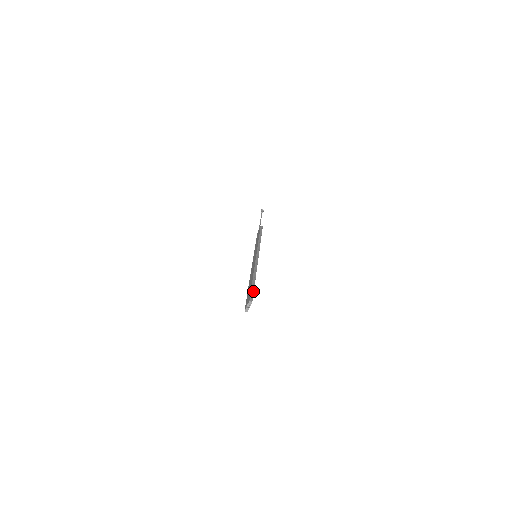
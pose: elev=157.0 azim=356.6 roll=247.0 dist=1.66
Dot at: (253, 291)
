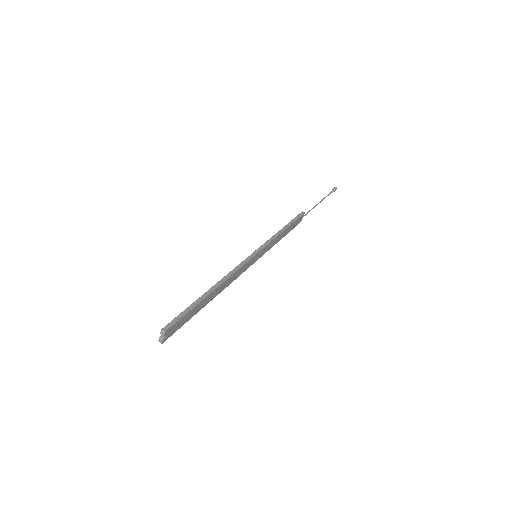
Dot at: (185, 313)
